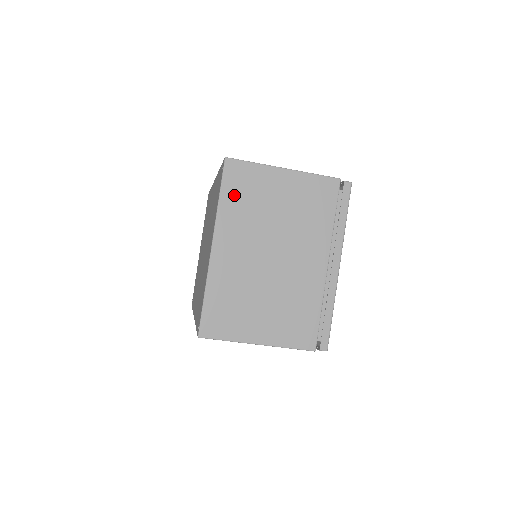
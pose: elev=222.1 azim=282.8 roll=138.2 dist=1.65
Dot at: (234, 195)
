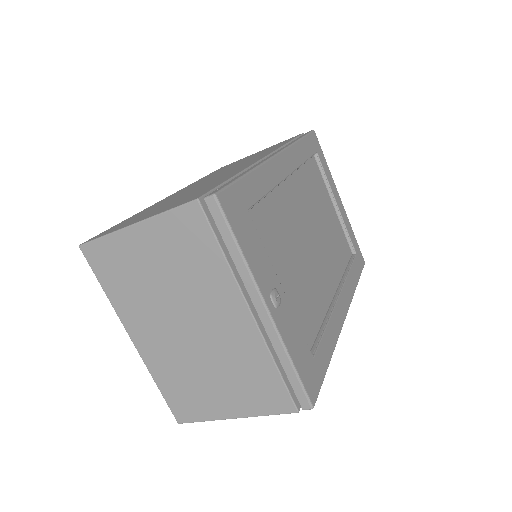
Dot at: (112, 281)
